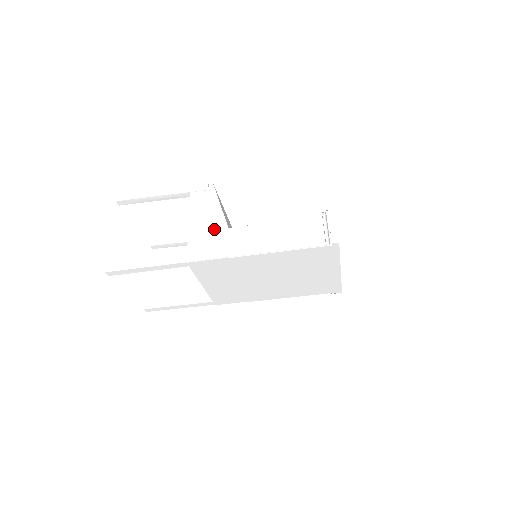
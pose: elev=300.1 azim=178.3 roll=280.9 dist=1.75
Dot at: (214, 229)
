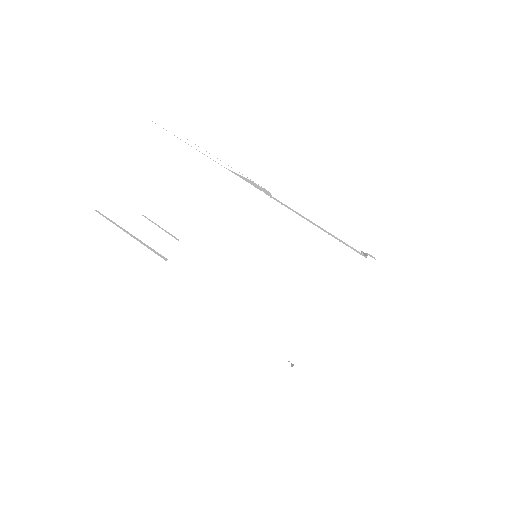
Dot at: occluded
